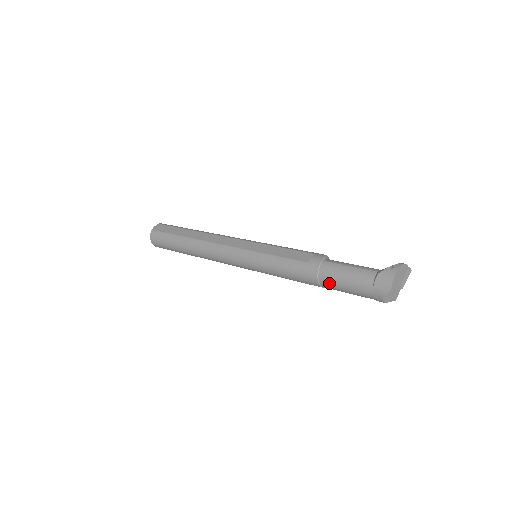
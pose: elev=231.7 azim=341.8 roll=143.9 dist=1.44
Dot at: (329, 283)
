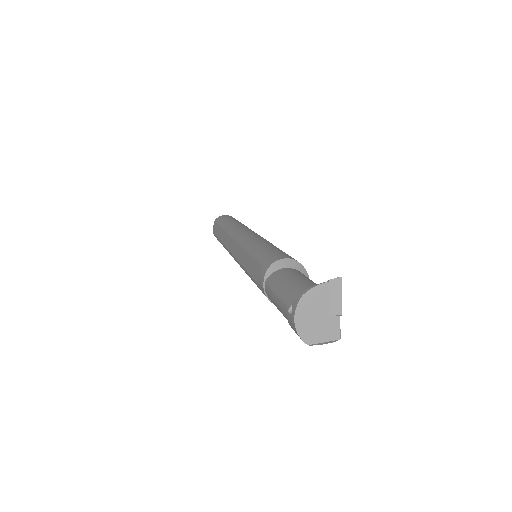
Dot at: occluded
